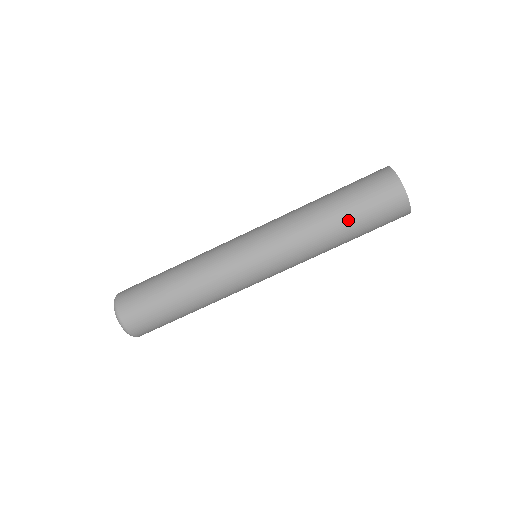
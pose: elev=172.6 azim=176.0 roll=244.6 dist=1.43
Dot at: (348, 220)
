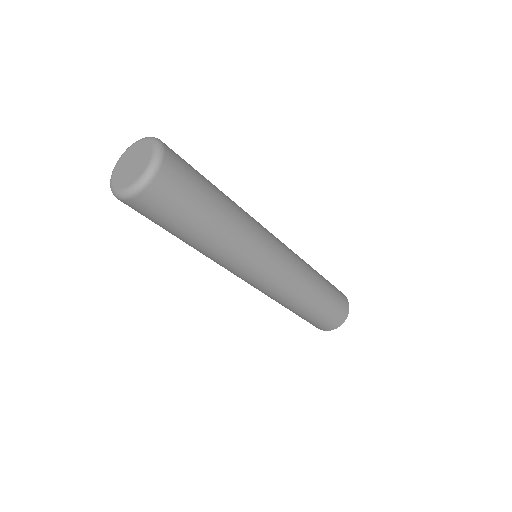
Dot at: (325, 298)
